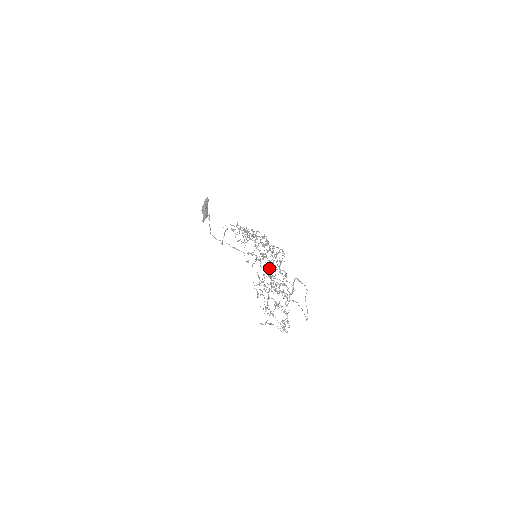
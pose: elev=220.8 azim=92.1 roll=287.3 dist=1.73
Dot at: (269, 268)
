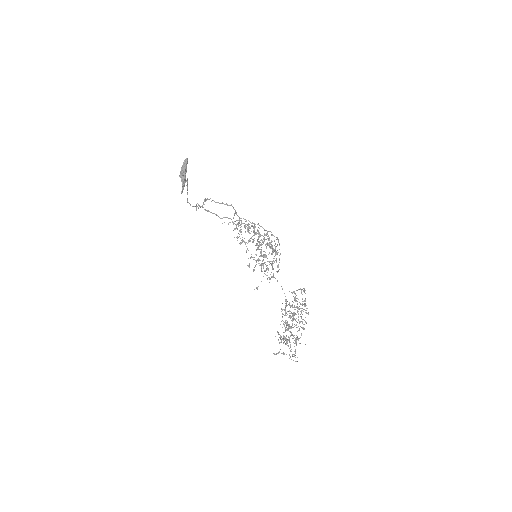
Dot at: (268, 269)
